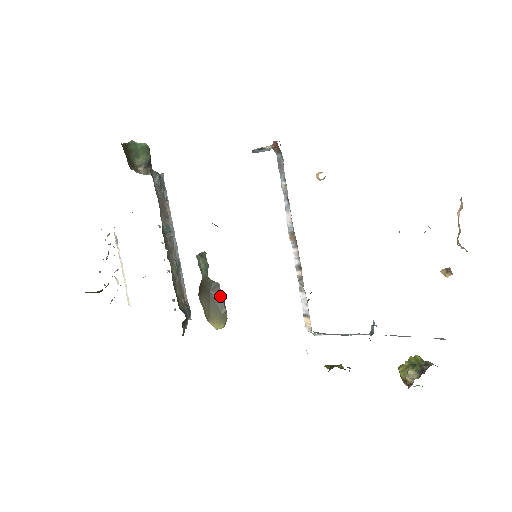
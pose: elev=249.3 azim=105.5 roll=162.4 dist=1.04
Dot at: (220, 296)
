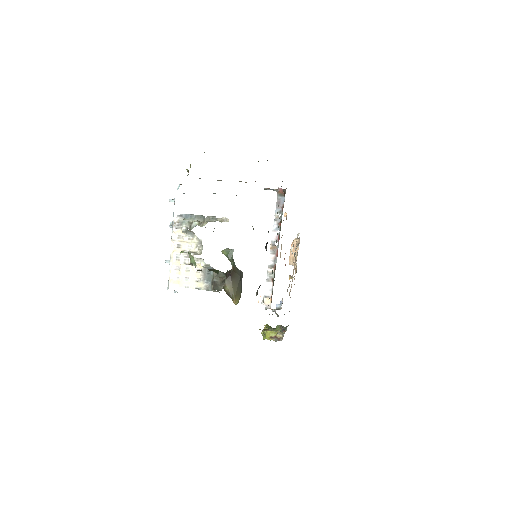
Dot at: occluded
